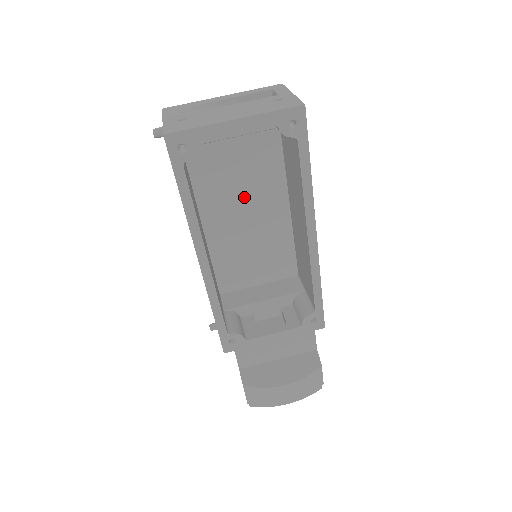
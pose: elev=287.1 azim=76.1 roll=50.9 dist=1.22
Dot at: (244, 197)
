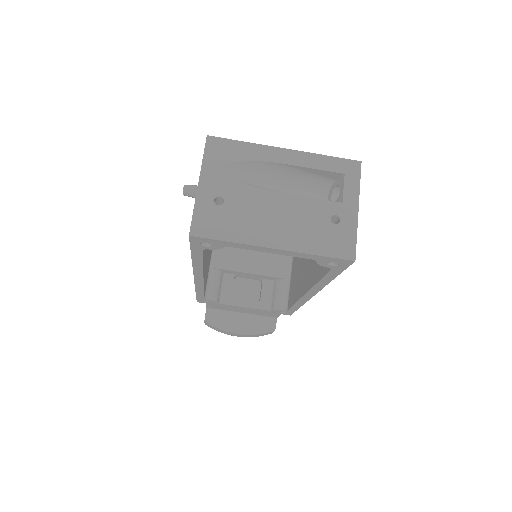
Dot at: occluded
